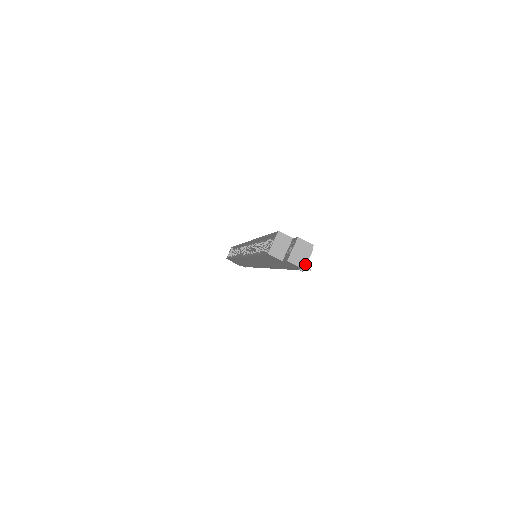
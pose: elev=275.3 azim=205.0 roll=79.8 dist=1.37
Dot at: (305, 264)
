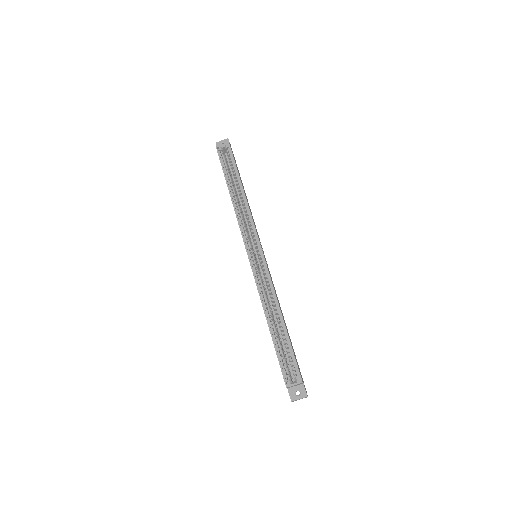
Dot at: occluded
